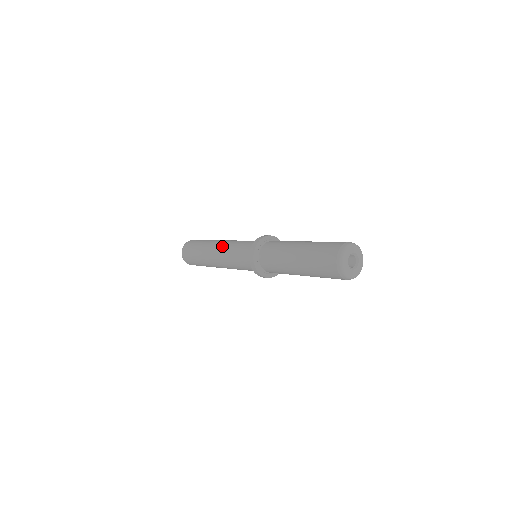
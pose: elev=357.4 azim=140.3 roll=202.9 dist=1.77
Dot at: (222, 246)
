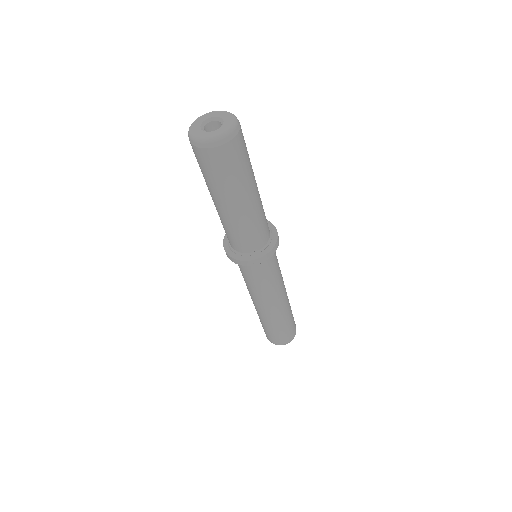
Dot at: occluded
